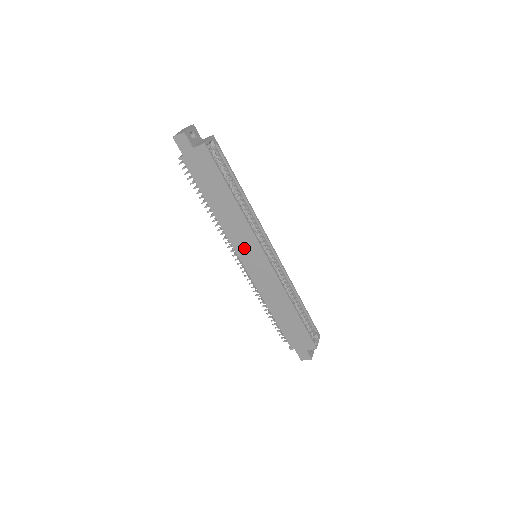
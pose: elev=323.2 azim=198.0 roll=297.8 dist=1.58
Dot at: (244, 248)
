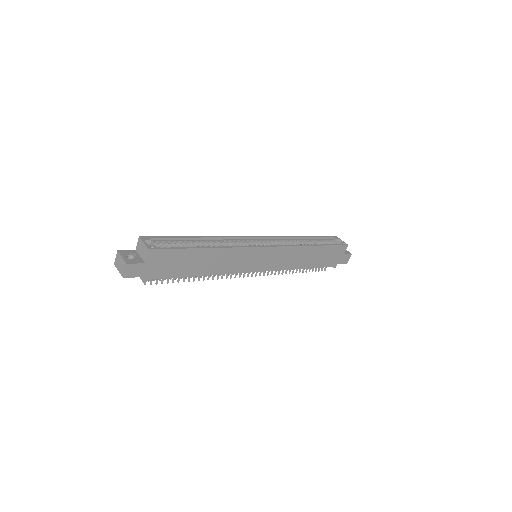
Dot at: (248, 263)
